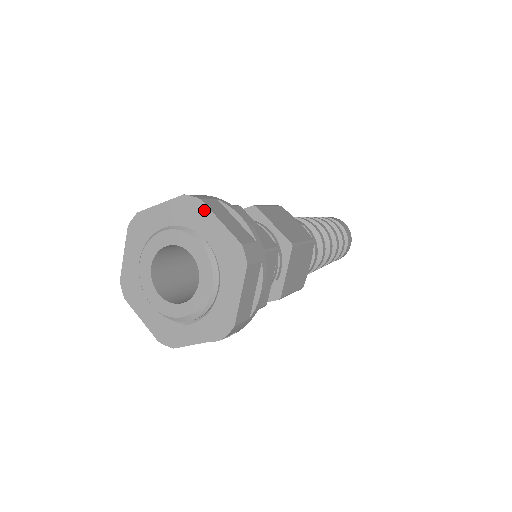
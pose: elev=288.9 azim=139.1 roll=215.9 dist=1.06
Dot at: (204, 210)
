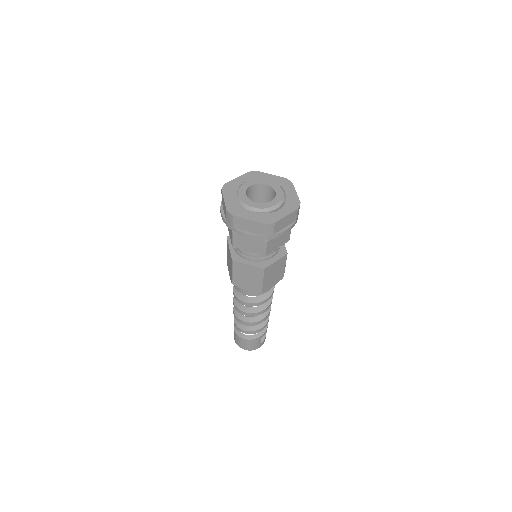
Dot at: (261, 173)
